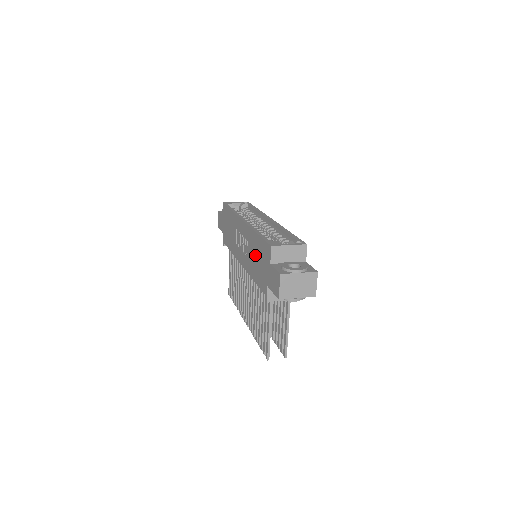
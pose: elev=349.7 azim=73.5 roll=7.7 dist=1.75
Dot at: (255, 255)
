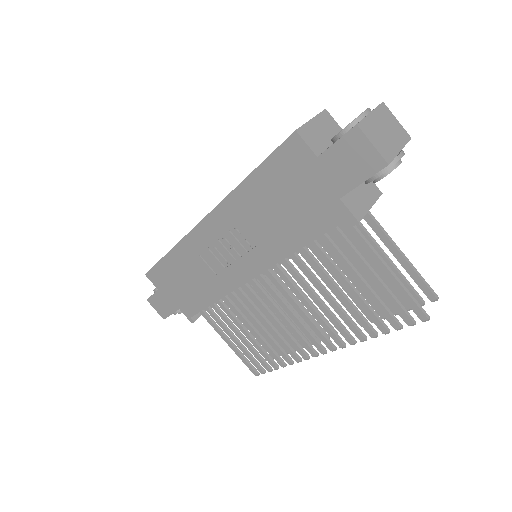
Dot at: (270, 211)
